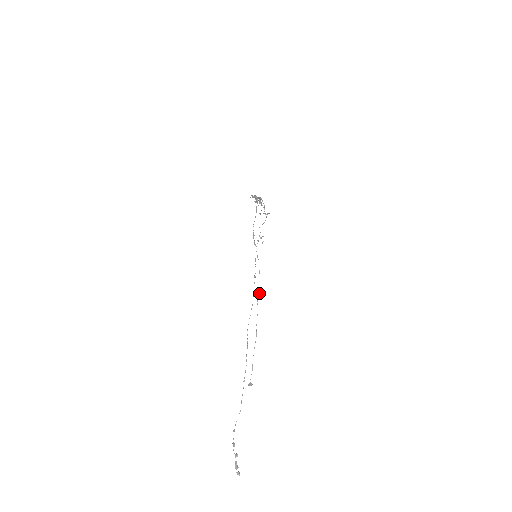
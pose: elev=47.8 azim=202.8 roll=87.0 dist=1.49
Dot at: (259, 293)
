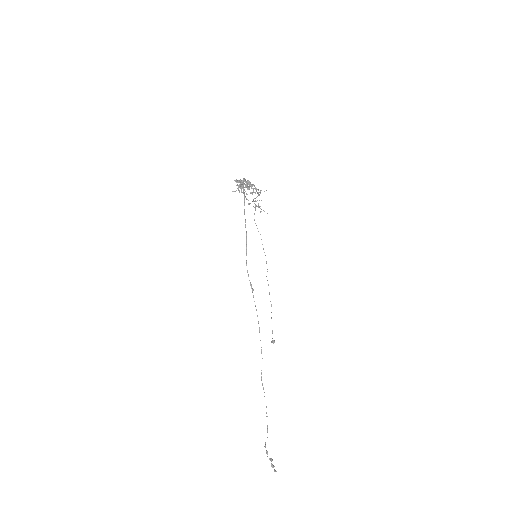
Dot at: occluded
